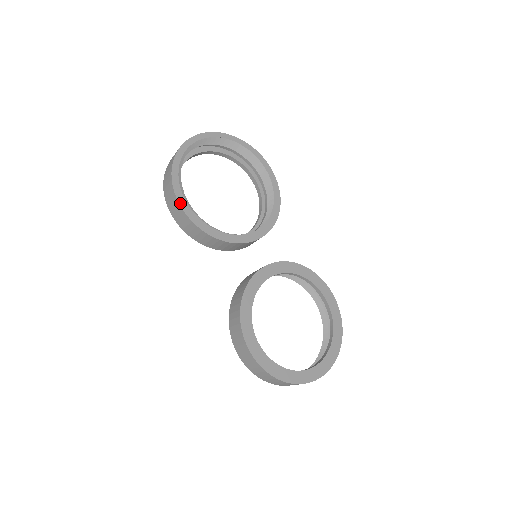
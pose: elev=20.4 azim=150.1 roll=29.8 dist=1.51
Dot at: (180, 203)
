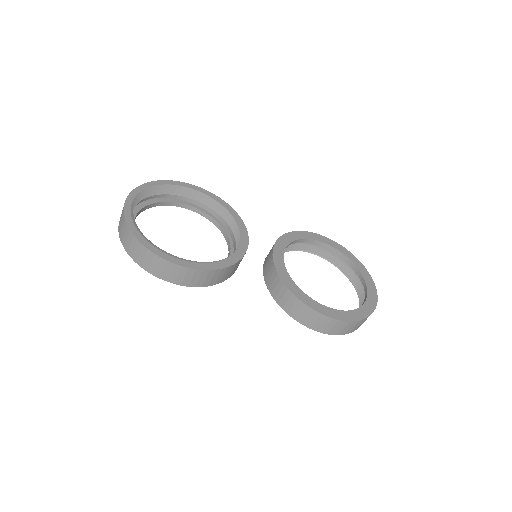
Dot at: (181, 265)
